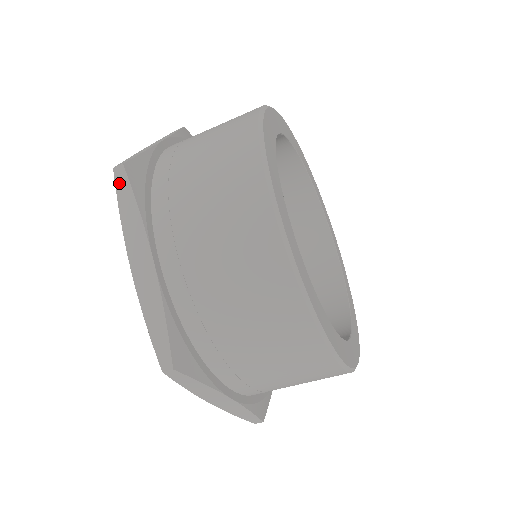
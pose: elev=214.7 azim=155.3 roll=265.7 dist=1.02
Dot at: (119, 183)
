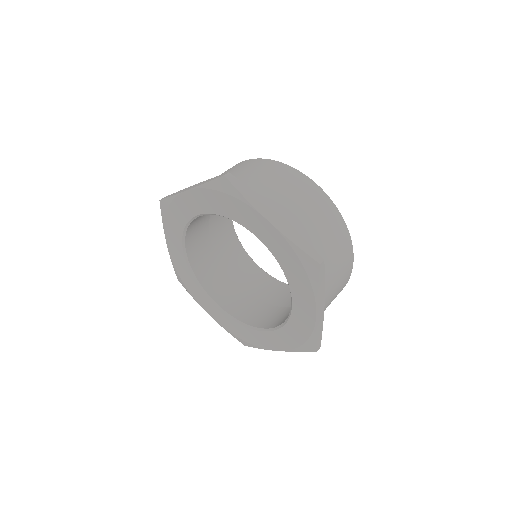
Dot at: (233, 182)
